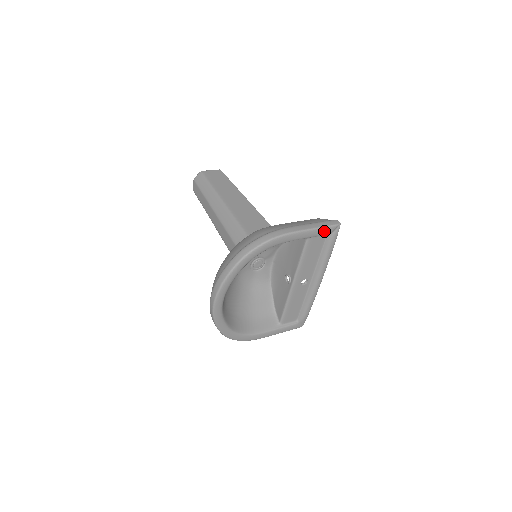
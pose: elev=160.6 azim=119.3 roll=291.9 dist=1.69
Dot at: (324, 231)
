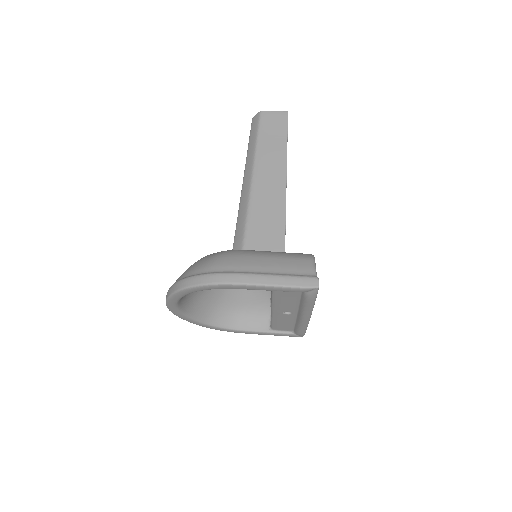
Dot at: (291, 290)
